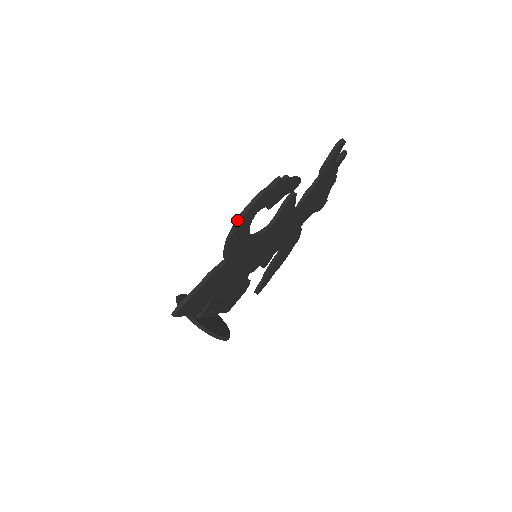
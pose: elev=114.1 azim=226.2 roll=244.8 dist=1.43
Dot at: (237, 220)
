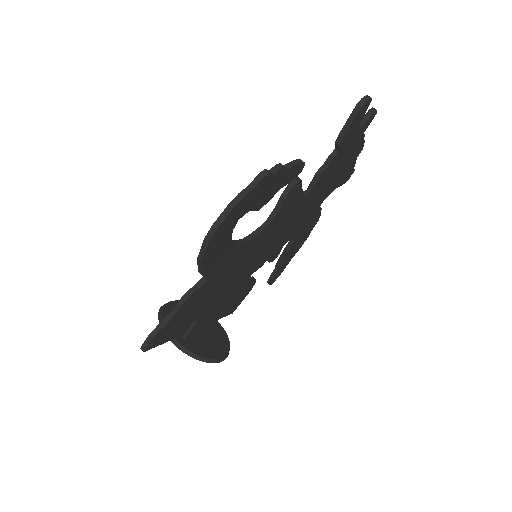
Dot at: (207, 237)
